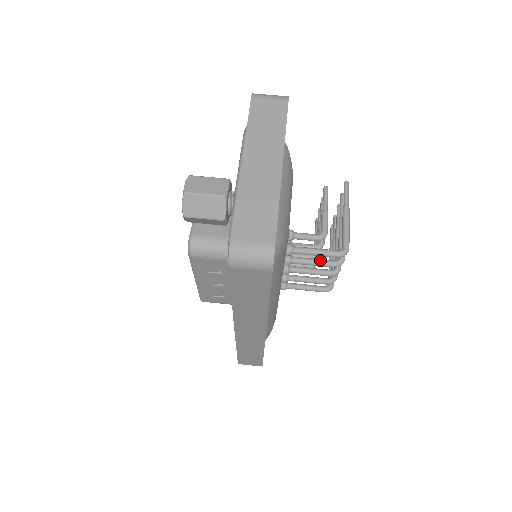
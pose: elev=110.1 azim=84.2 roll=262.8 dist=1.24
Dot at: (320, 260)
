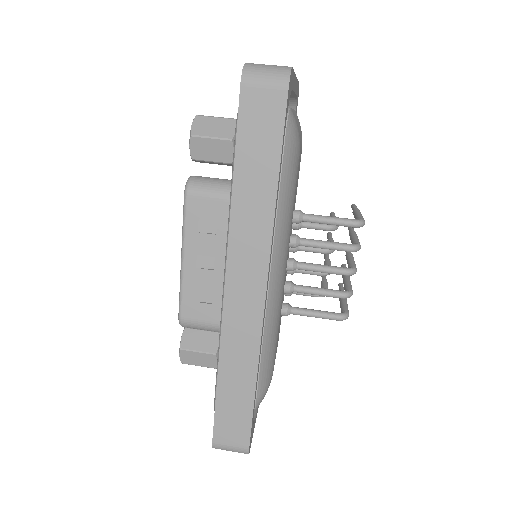
Dot at: occluded
